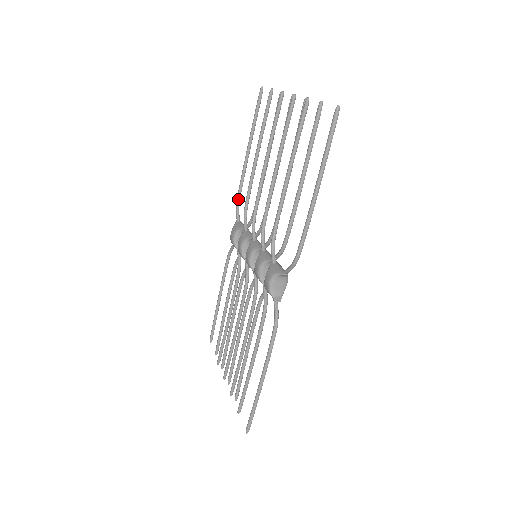
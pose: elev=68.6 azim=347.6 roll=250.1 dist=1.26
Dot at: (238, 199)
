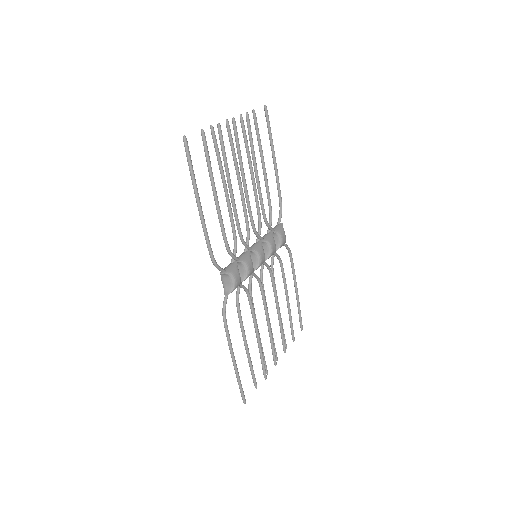
Dot at: (279, 204)
